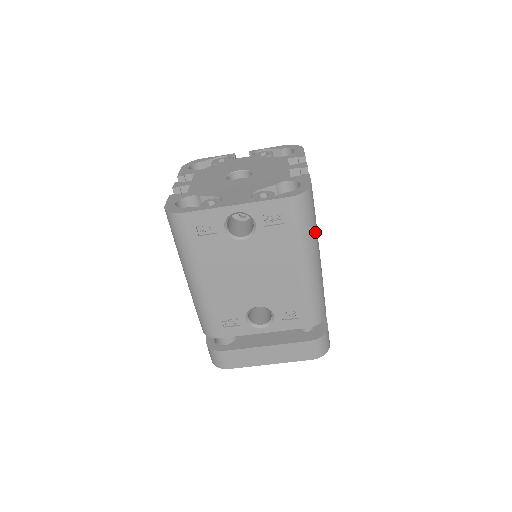
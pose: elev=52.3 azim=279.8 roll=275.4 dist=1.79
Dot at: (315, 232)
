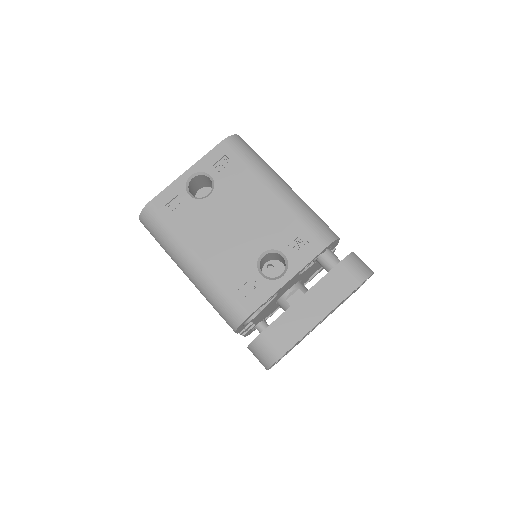
Dot at: (267, 164)
